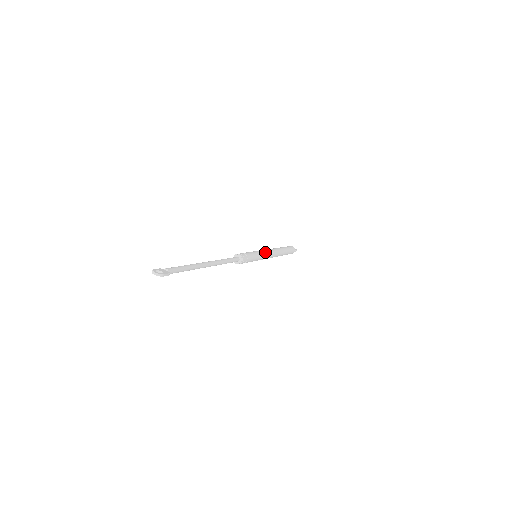
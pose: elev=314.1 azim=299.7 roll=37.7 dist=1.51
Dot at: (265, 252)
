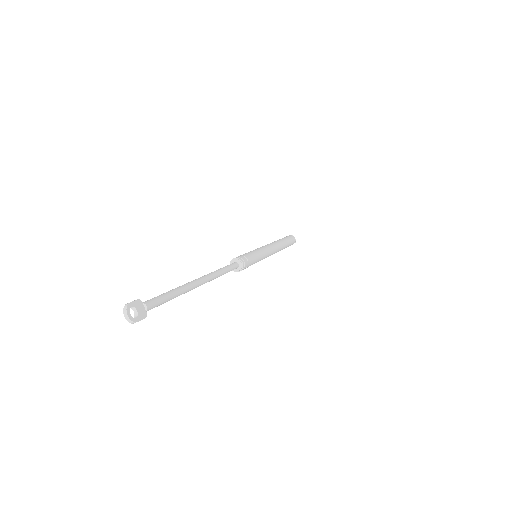
Dot at: (268, 254)
